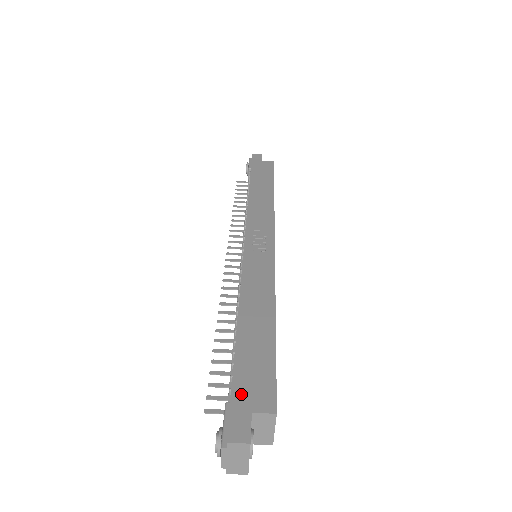
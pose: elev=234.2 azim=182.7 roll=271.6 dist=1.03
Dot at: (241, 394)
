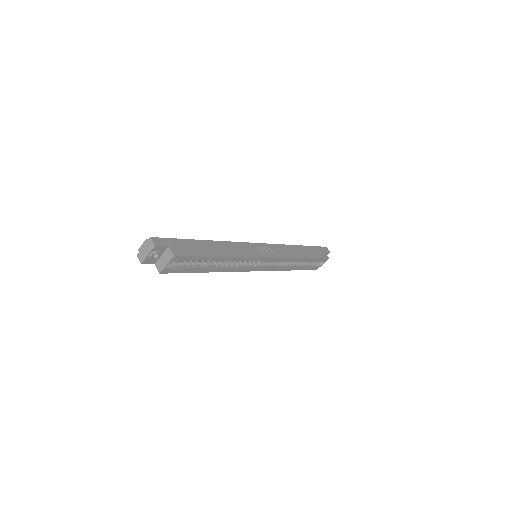
Dot at: (174, 242)
